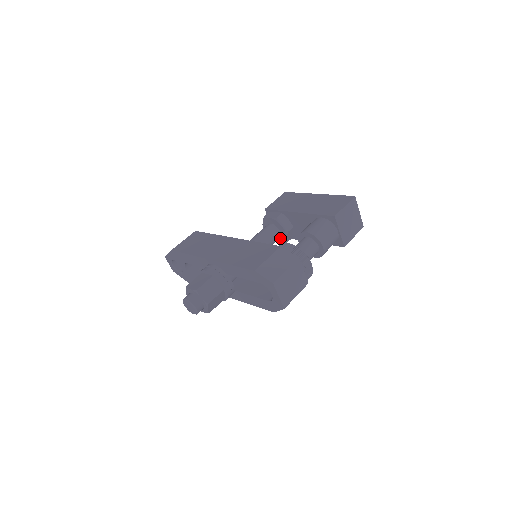
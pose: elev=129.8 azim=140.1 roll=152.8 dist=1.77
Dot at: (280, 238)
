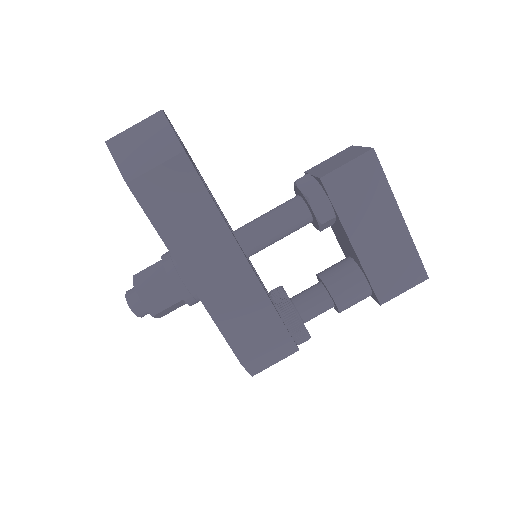
Dot at: occluded
